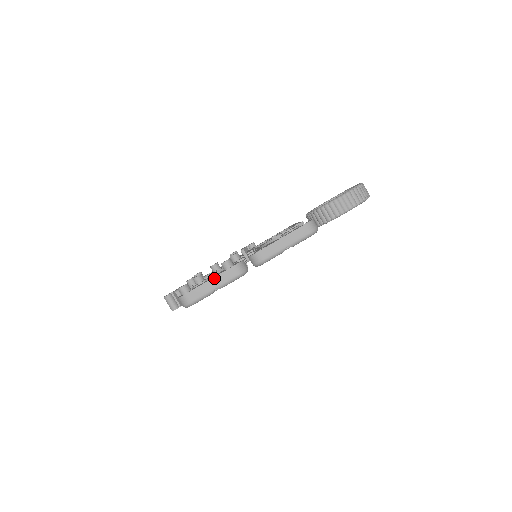
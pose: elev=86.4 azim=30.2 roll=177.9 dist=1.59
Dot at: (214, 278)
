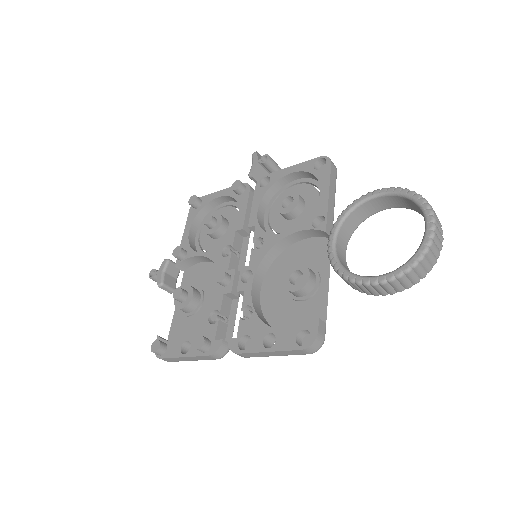
Dot at: (188, 357)
